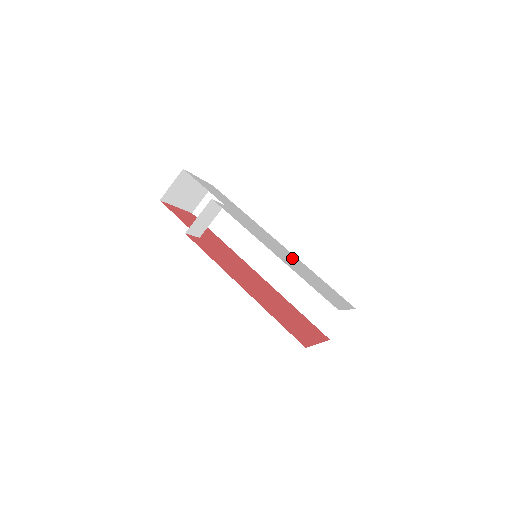
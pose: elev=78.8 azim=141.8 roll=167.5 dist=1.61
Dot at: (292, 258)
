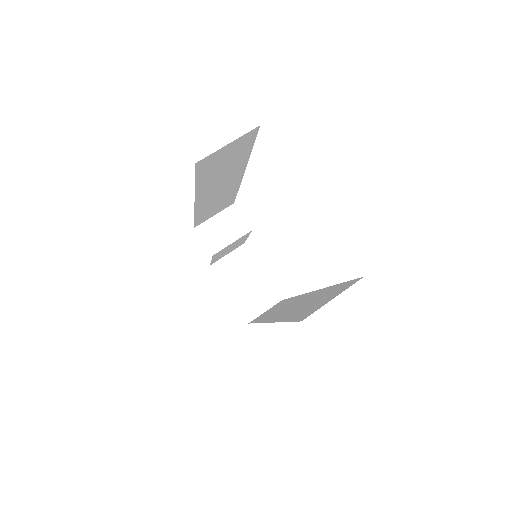
Dot at: occluded
